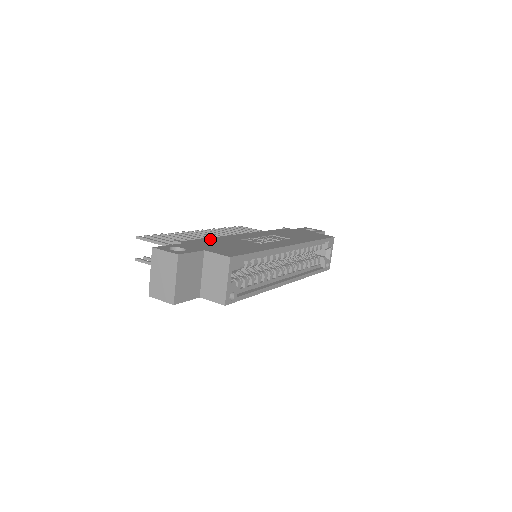
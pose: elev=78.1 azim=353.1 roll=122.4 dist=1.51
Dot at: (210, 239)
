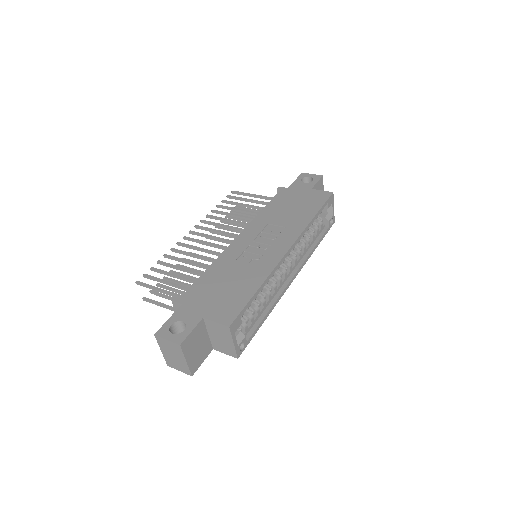
Dot at: (206, 277)
